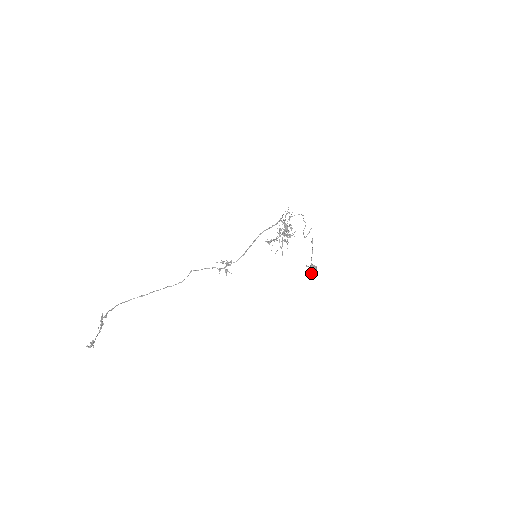
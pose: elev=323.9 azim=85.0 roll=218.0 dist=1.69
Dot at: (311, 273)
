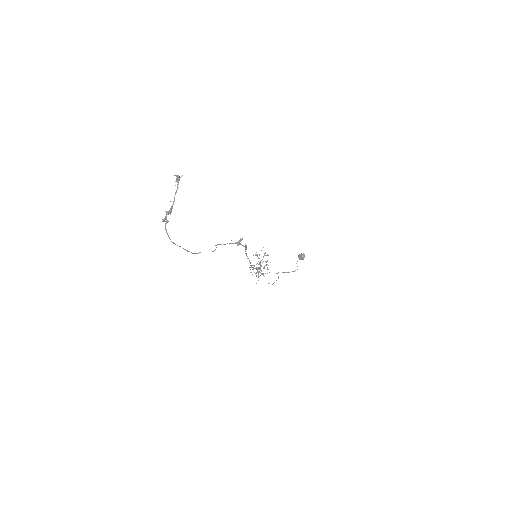
Dot at: (303, 255)
